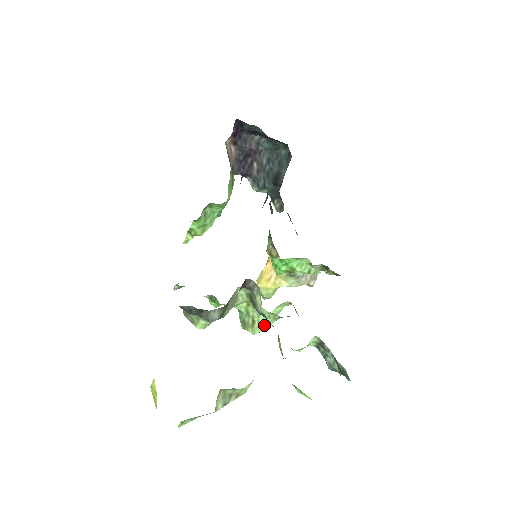
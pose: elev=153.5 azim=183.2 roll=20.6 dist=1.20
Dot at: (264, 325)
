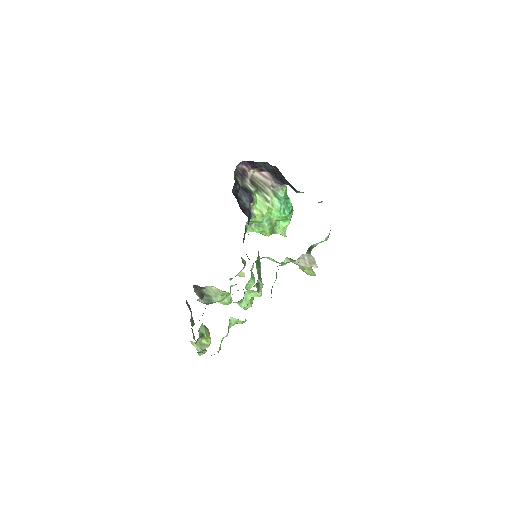
Dot at: (240, 305)
